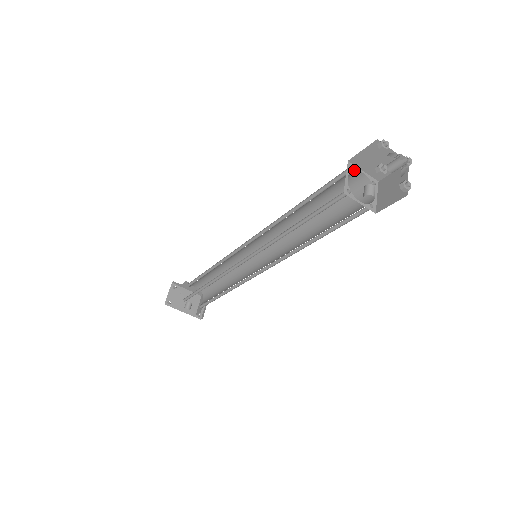
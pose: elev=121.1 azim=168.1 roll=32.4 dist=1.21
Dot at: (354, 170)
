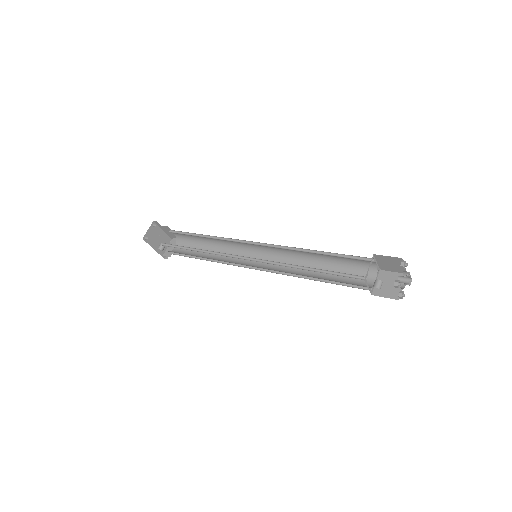
Dot at: (373, 261)
